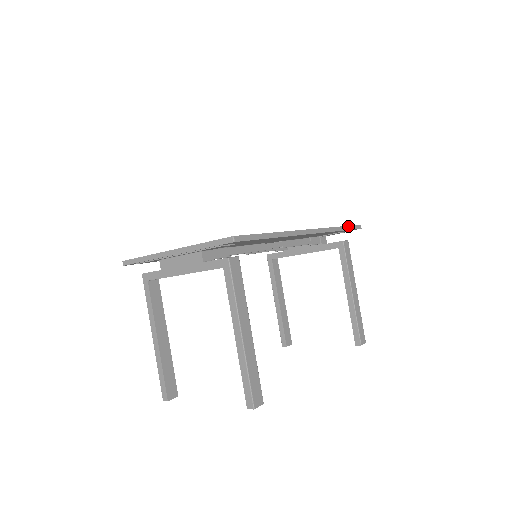
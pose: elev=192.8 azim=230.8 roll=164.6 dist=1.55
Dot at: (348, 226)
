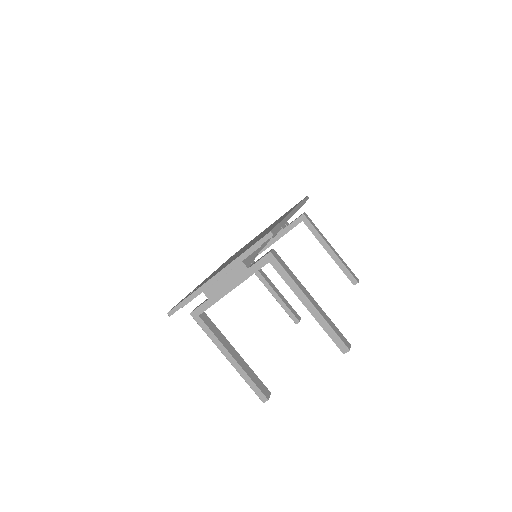
Dot at: (304, 200)
